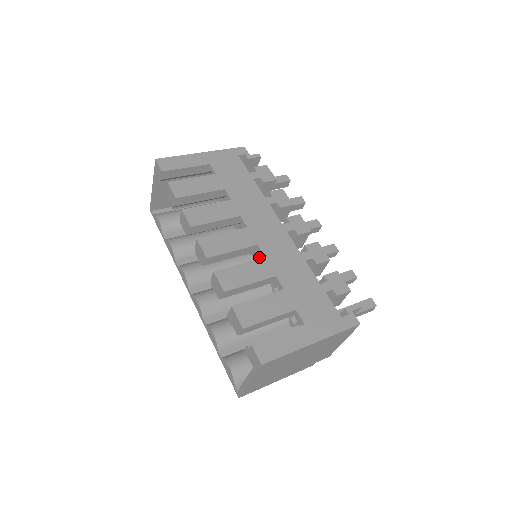
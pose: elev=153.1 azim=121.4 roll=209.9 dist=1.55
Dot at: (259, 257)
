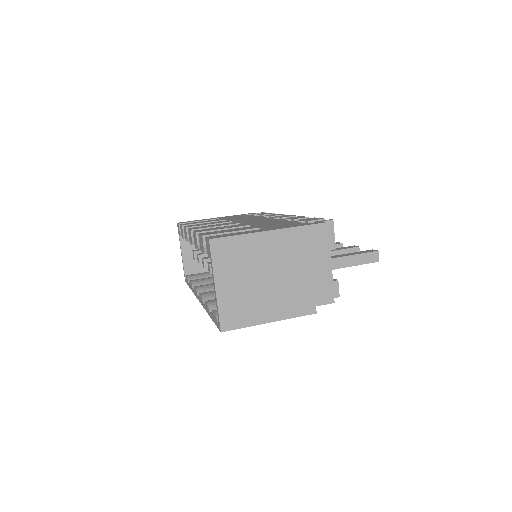
Dot at: occluded
